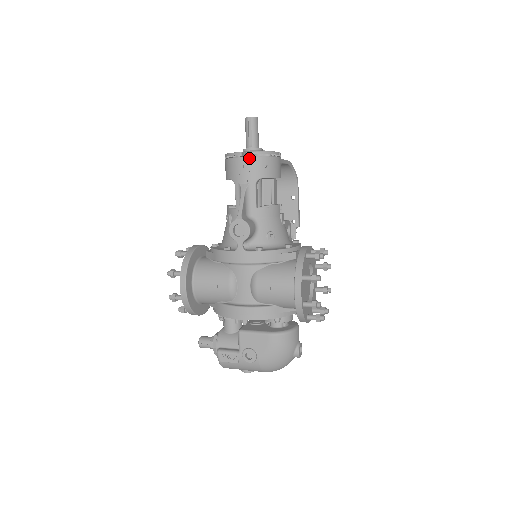
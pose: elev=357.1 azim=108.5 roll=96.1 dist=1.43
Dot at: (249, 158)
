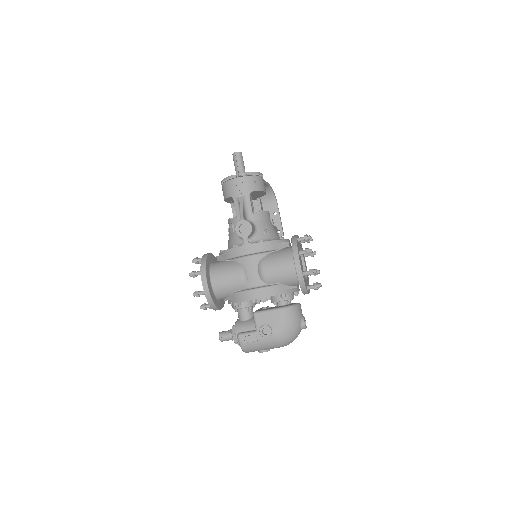
Dot at: (242, 178)
